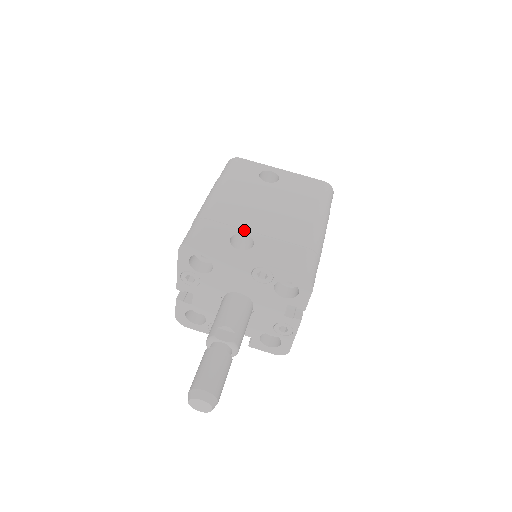
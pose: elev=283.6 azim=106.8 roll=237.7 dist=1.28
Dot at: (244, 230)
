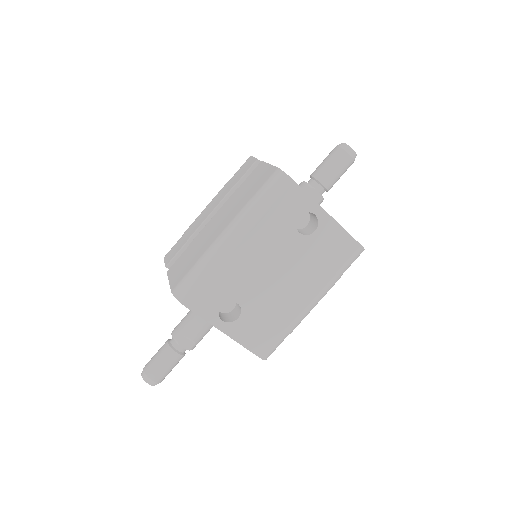
Dot at: (239, 298)
